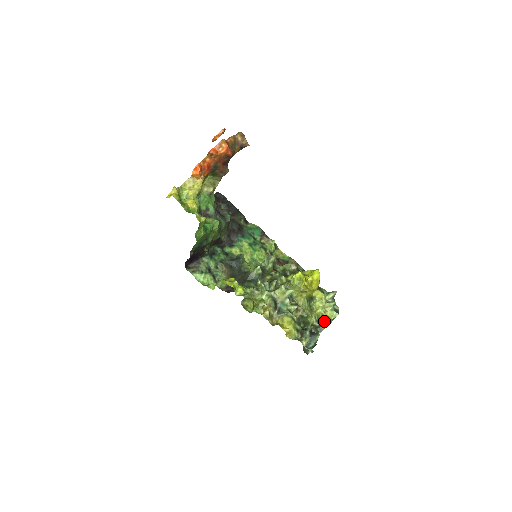
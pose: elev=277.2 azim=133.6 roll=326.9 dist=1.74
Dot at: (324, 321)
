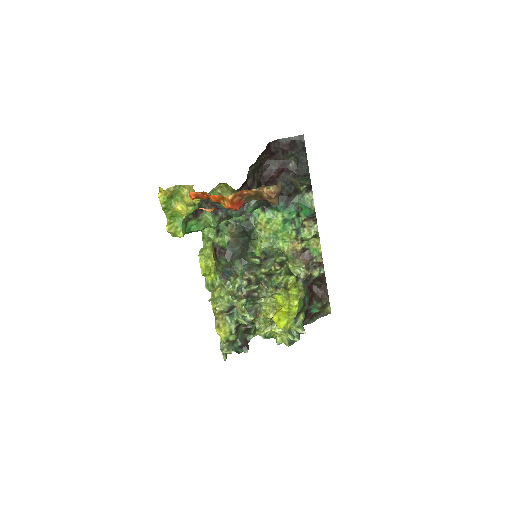
Dot at: occluded
